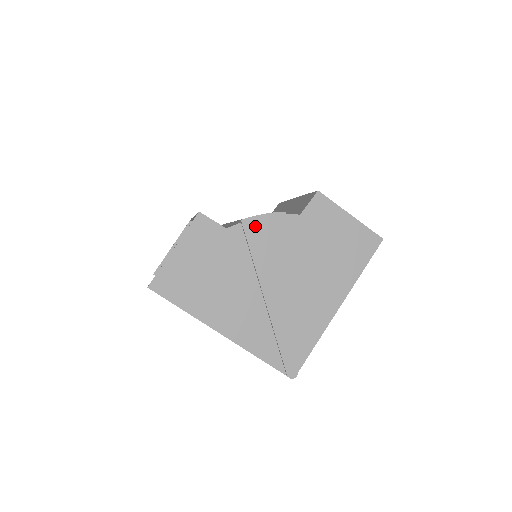
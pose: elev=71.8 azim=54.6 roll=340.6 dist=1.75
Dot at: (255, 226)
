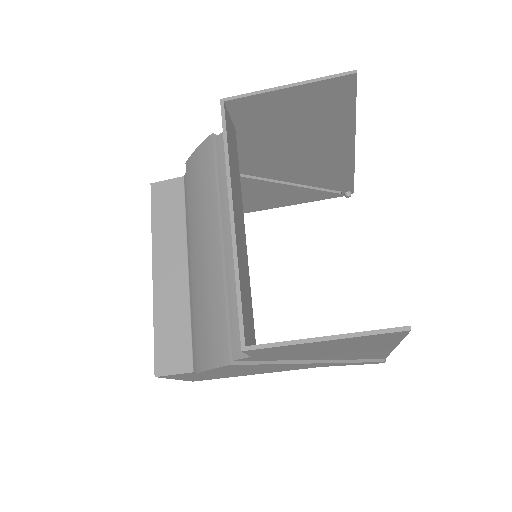
Dot at: (216, 371)
